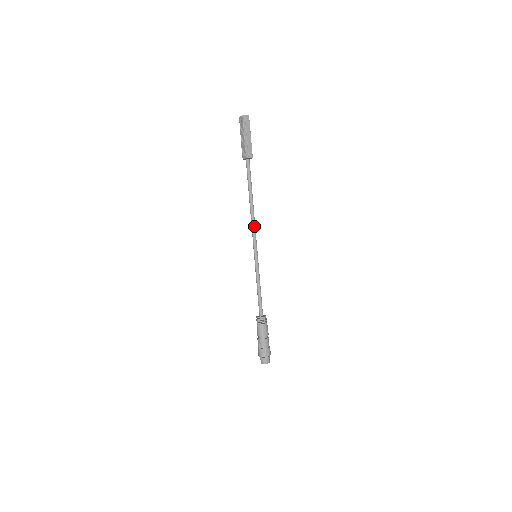
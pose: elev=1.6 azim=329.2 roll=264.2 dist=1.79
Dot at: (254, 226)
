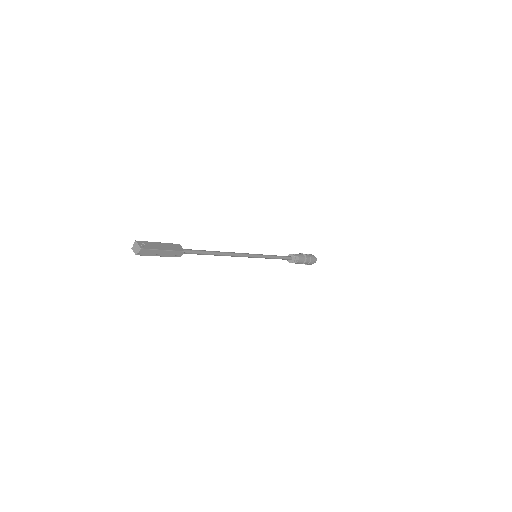
Dot at: (237, 256)
